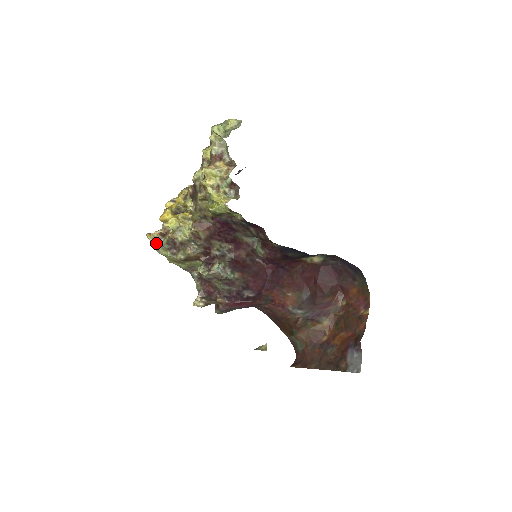
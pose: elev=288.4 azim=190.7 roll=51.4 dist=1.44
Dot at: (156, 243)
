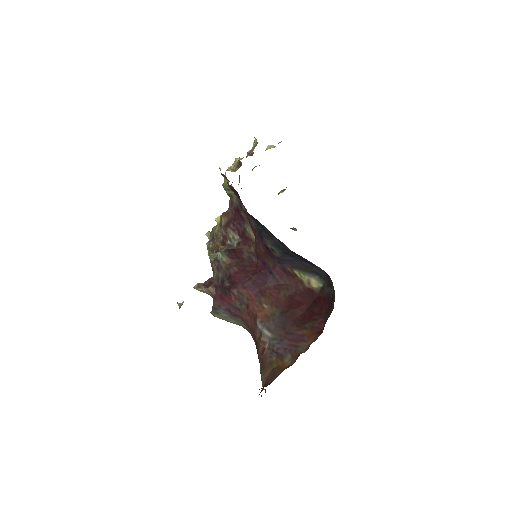
Dot at: occluded
